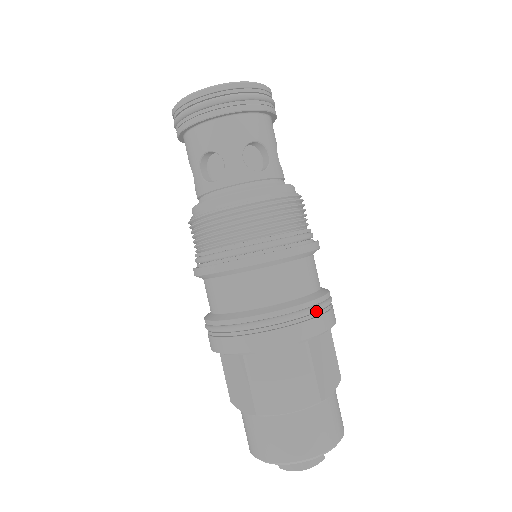
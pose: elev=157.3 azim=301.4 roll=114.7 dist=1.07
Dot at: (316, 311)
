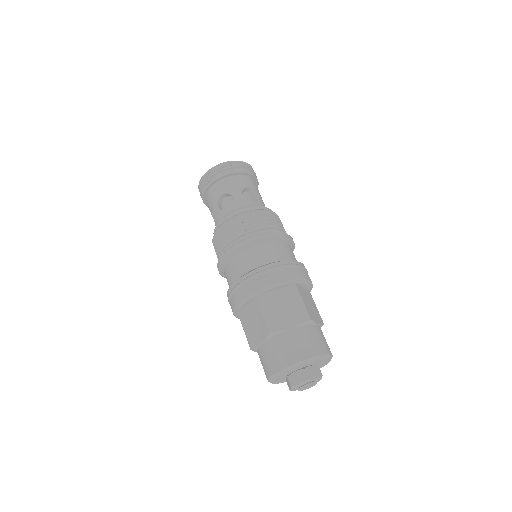
Dot at: occluded
